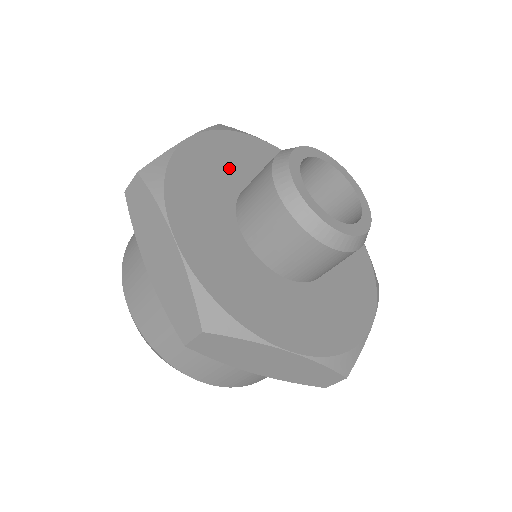
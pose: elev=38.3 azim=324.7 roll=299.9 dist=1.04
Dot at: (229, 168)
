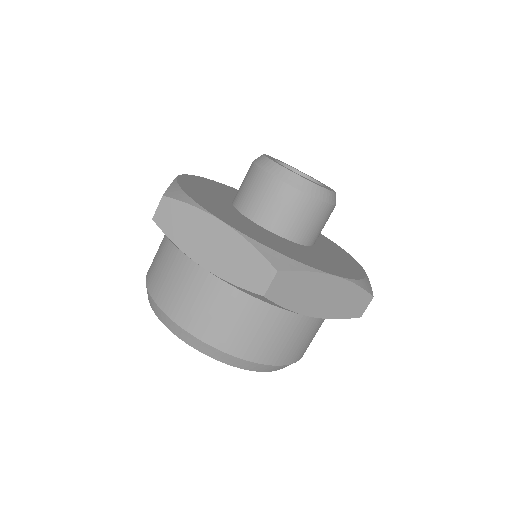
Dot at: occluded
